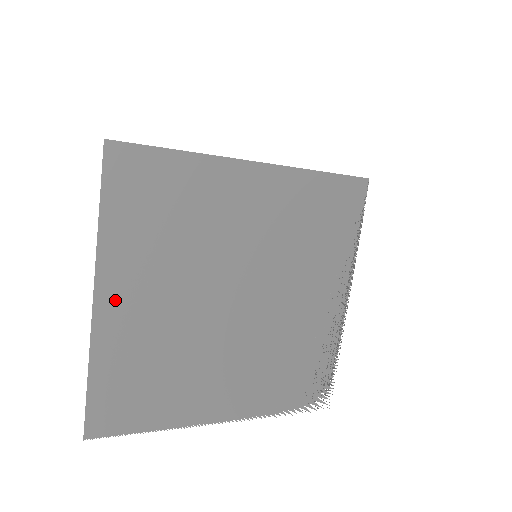
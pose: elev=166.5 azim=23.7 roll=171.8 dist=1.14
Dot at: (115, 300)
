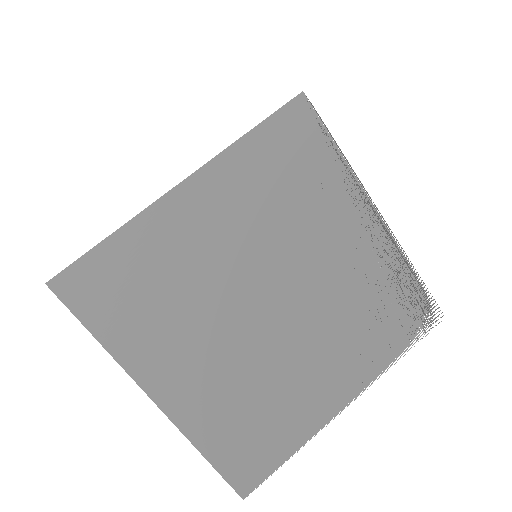
Dot at: (171, 389)
